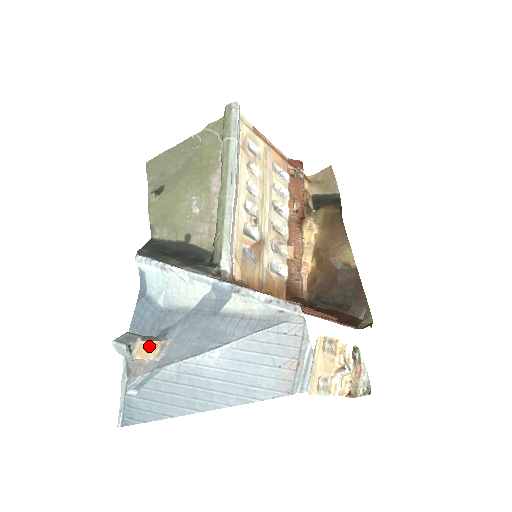
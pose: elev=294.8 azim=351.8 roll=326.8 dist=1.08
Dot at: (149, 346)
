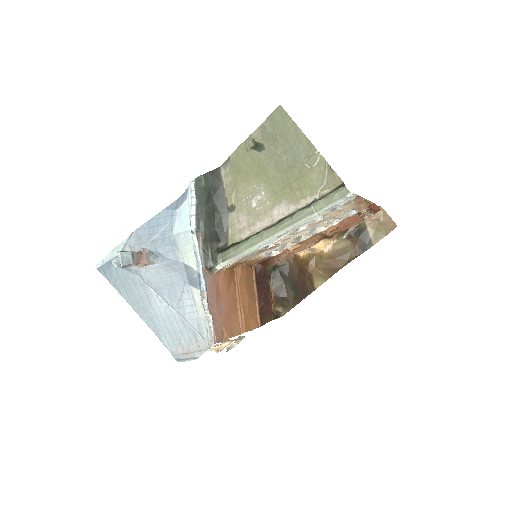
Dot at: occluded
